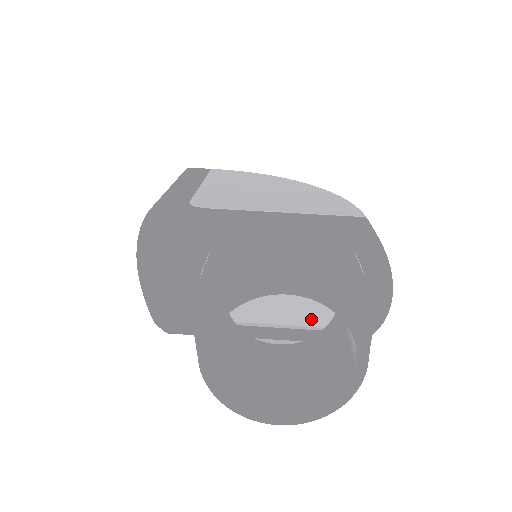
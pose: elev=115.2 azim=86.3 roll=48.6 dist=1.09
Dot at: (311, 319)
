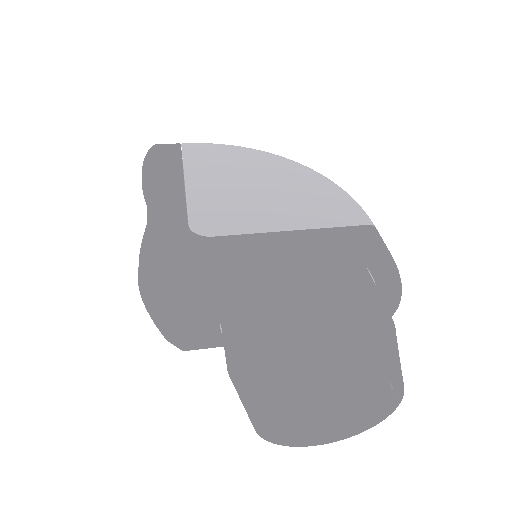
Dot at: occluded
